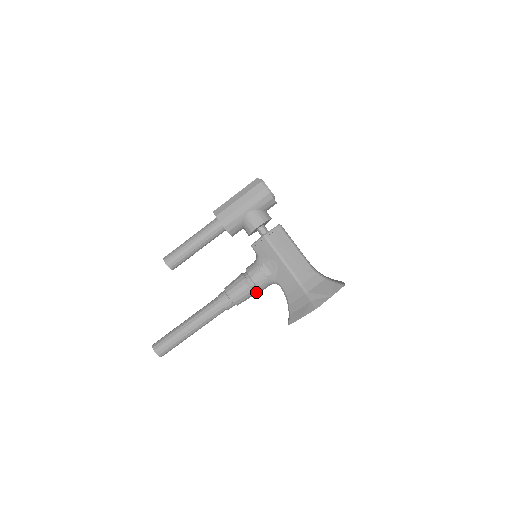
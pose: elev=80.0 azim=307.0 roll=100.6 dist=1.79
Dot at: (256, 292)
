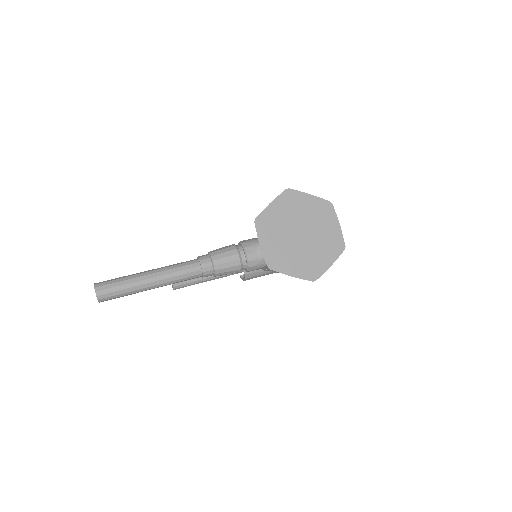
Dot at: (239, 253)
